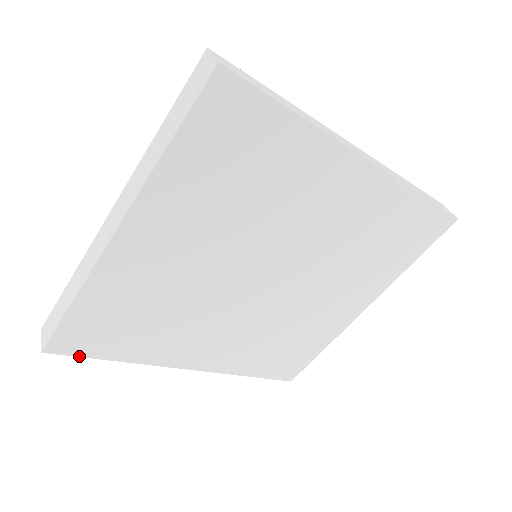
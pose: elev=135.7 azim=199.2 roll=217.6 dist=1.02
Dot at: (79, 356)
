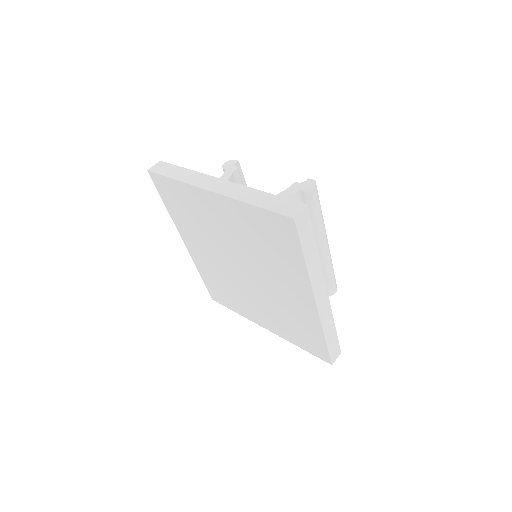
Dot at: (156, 188)
